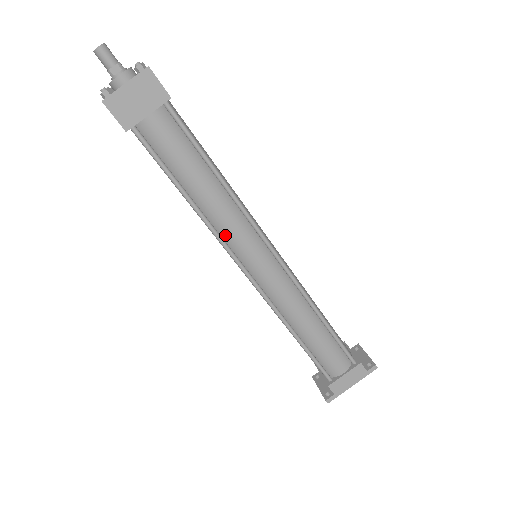
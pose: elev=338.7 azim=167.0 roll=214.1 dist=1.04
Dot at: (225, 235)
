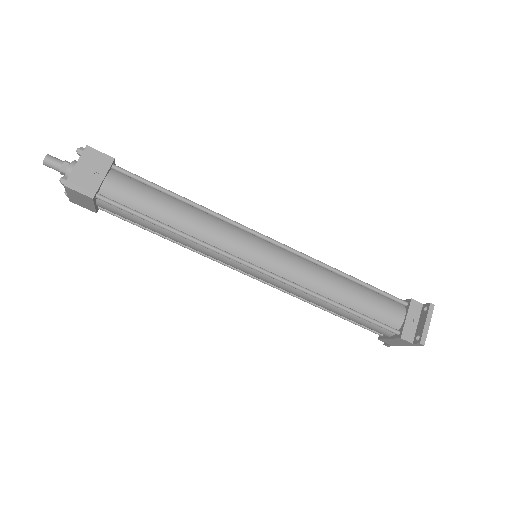
Dot at: occluded
